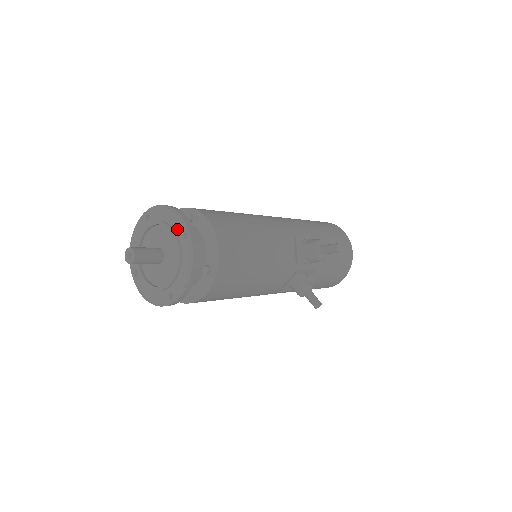
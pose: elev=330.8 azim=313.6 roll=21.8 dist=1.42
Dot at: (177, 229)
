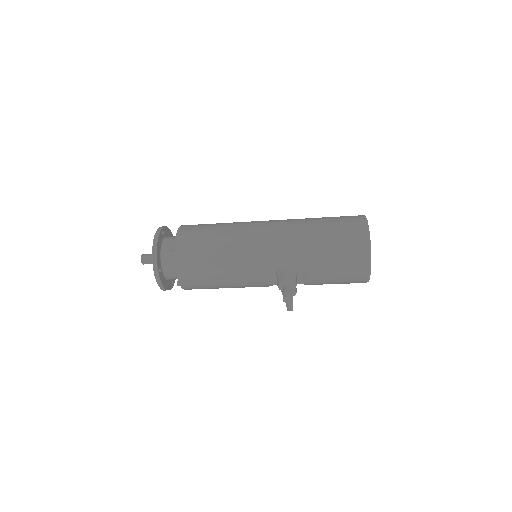
Dot at: occluded
